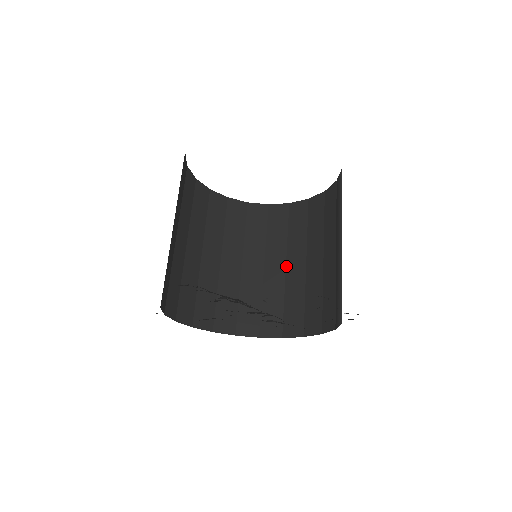
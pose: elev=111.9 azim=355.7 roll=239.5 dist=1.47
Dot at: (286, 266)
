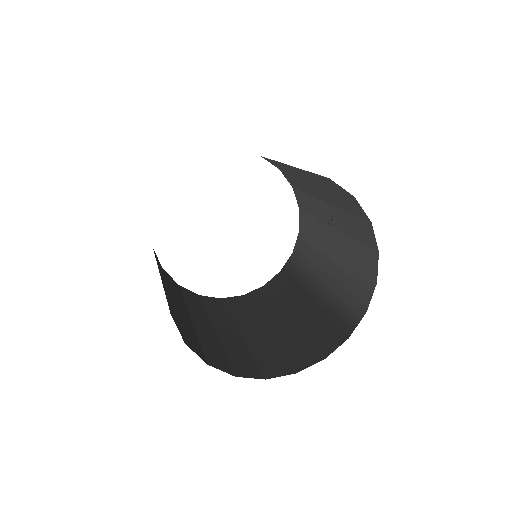
Dot at: (240, 331)
